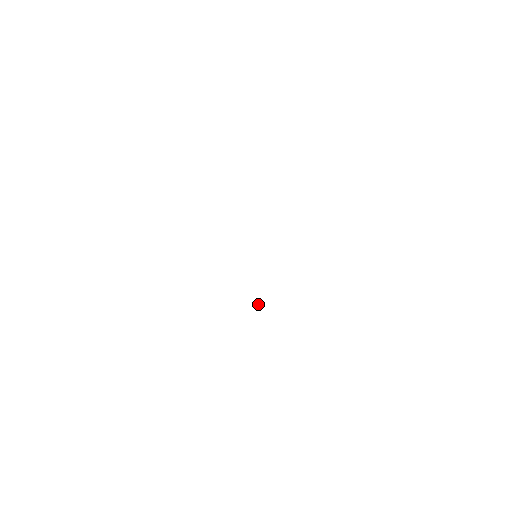
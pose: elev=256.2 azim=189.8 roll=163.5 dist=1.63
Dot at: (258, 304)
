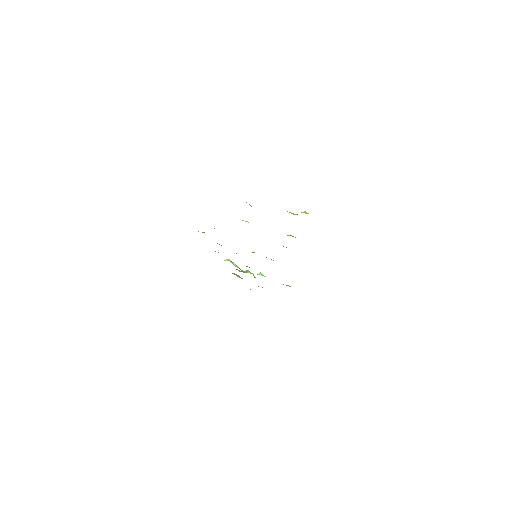
Dot at: (259, 273)
